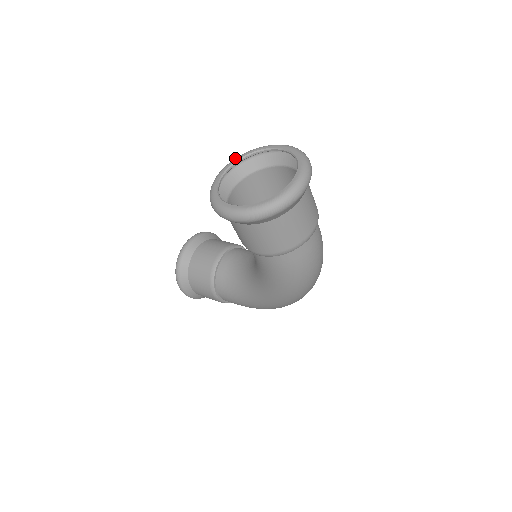
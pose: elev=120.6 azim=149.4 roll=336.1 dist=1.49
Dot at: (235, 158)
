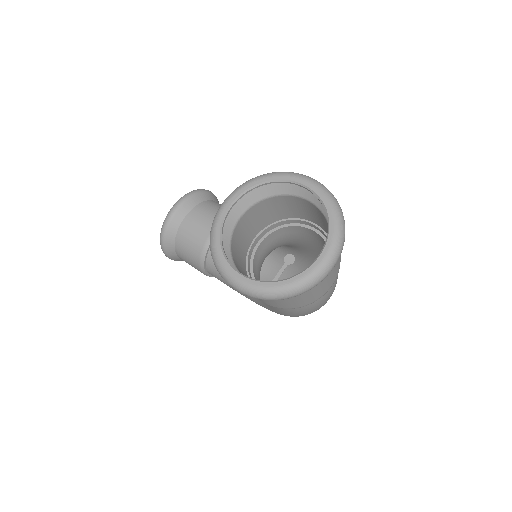
Dot at: (246, 183)
